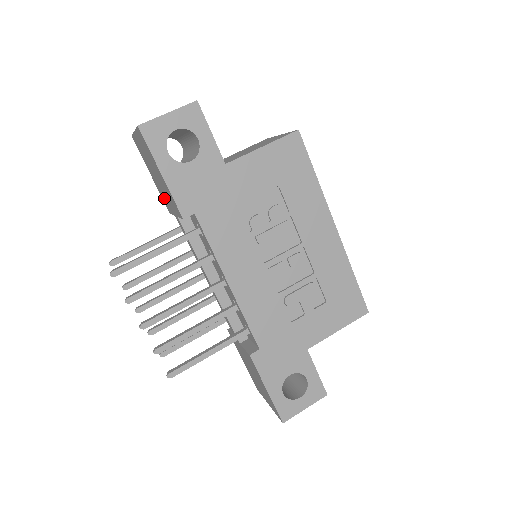
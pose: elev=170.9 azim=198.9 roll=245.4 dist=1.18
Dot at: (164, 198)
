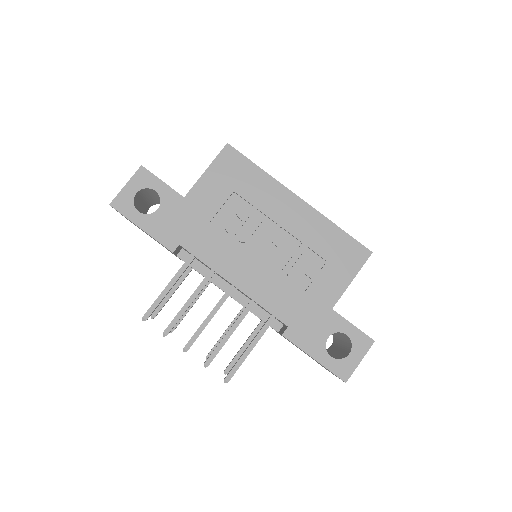
Dot at: occluded
